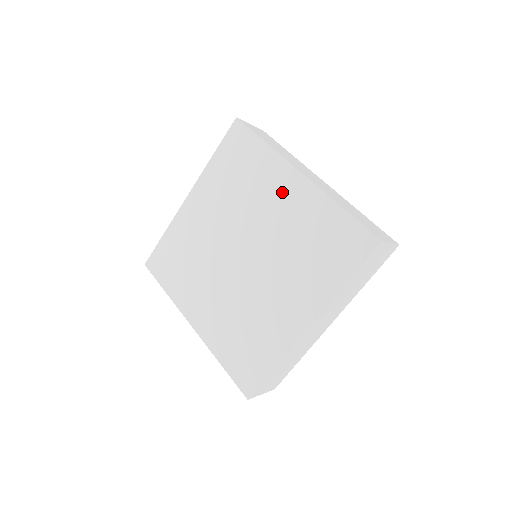
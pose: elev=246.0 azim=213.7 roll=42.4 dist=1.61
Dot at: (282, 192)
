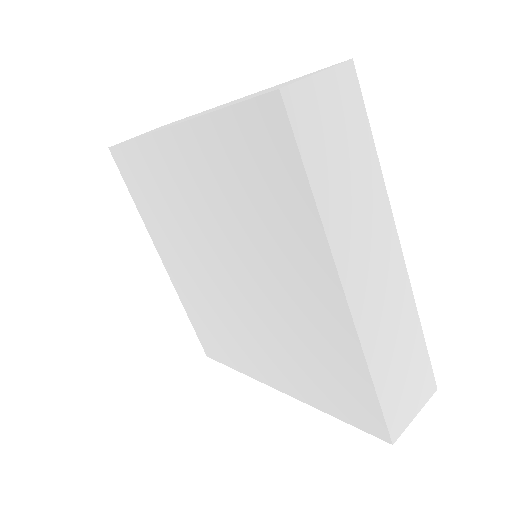
Dot at: (181, 169)
